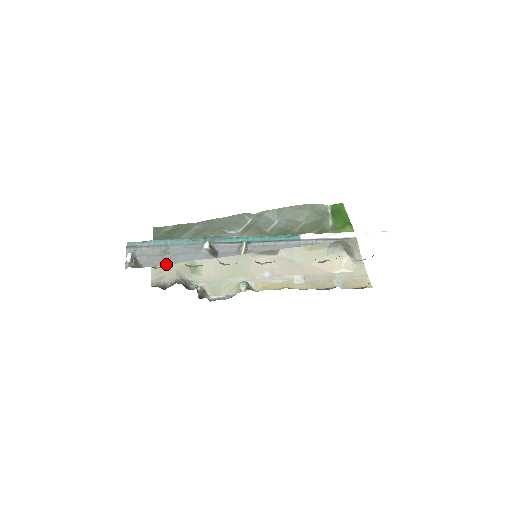
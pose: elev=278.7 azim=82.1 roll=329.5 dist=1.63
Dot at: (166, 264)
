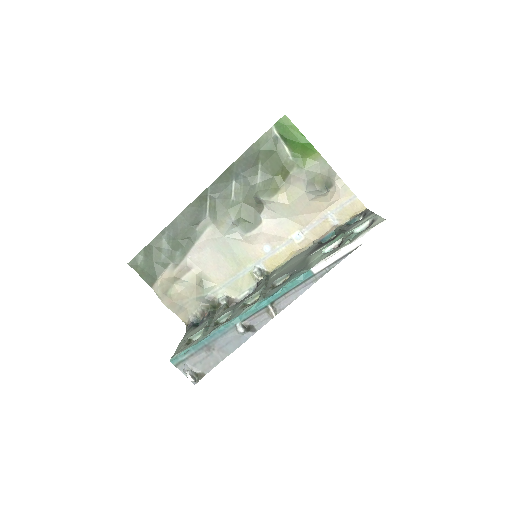
Dot at: occluded
